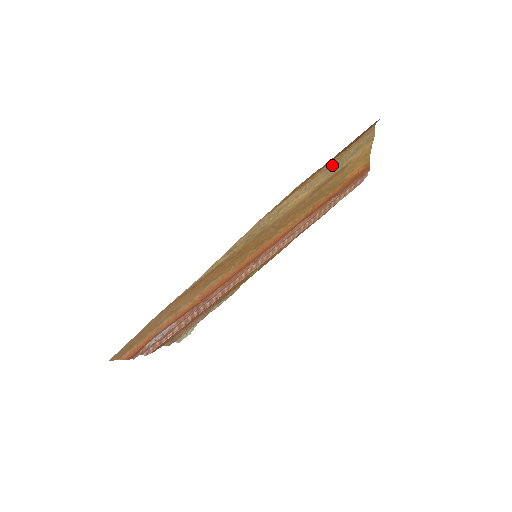
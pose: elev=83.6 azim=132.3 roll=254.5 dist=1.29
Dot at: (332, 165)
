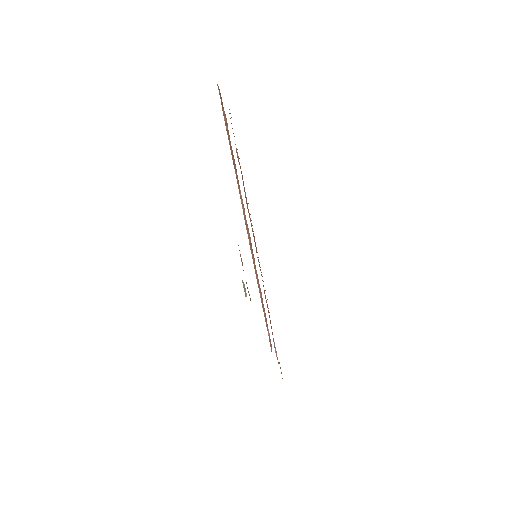
Dot at: occluded
